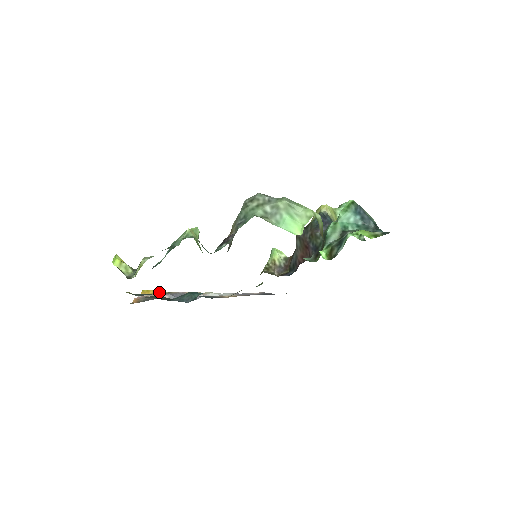
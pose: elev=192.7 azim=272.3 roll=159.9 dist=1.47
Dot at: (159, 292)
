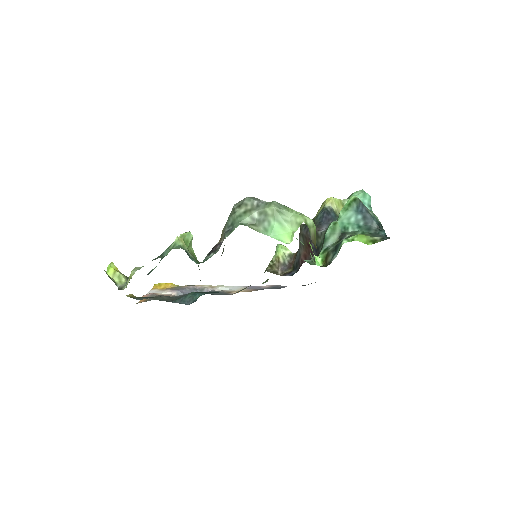
Dot at: (170, 286)
